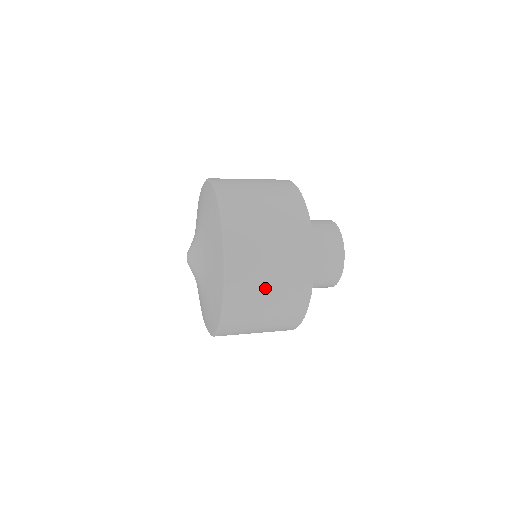
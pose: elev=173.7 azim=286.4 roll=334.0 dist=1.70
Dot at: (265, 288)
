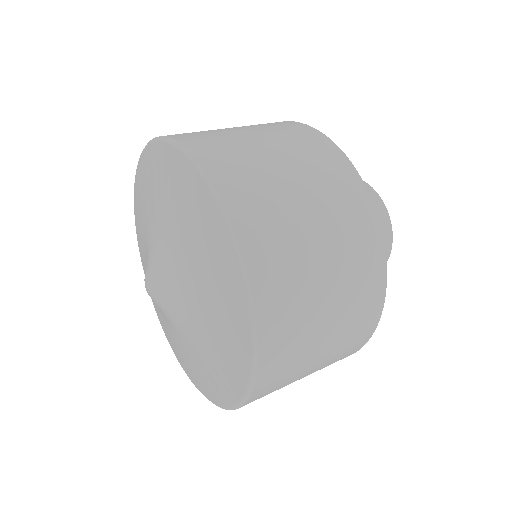
Dot at: (311, 361)
